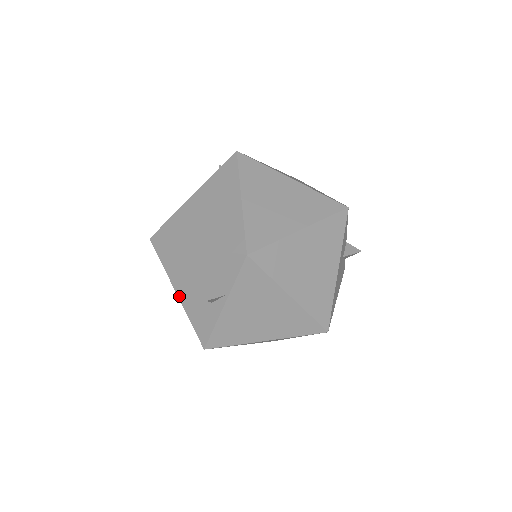
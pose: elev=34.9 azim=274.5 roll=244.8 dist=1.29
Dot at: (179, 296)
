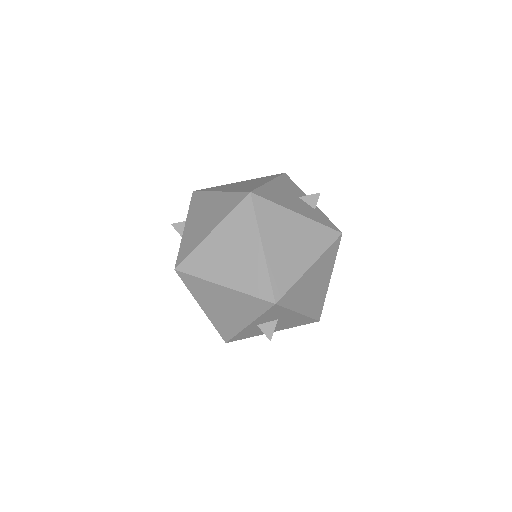
Dot at: occluded
